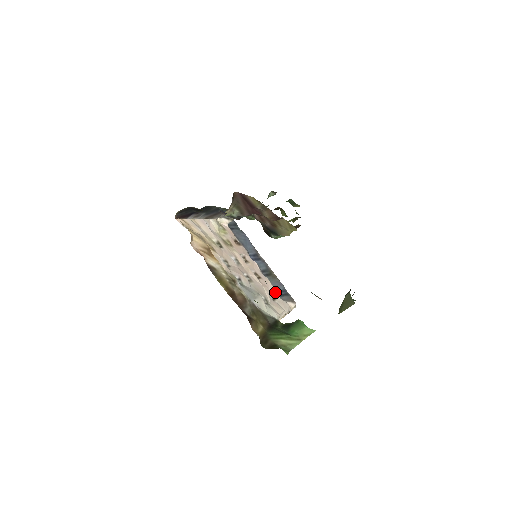
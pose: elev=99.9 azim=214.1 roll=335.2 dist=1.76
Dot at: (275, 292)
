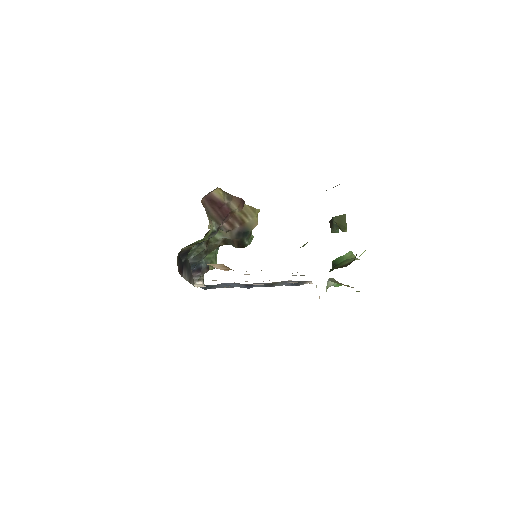
Dot at: occluded
